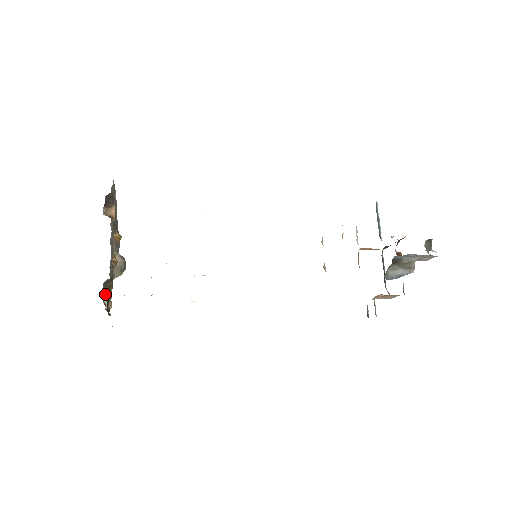
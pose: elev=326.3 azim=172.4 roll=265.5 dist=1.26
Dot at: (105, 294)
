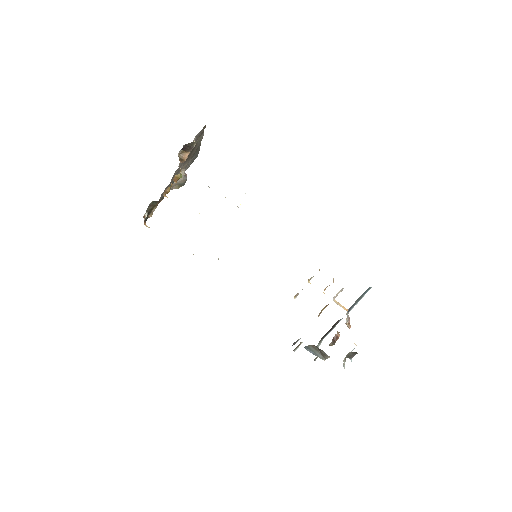
Dot at: (150, 208)
